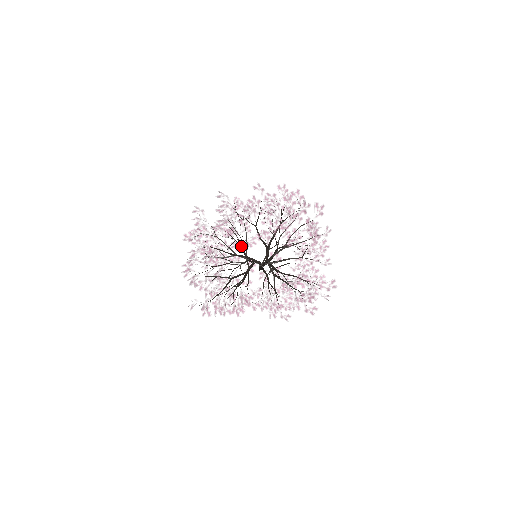
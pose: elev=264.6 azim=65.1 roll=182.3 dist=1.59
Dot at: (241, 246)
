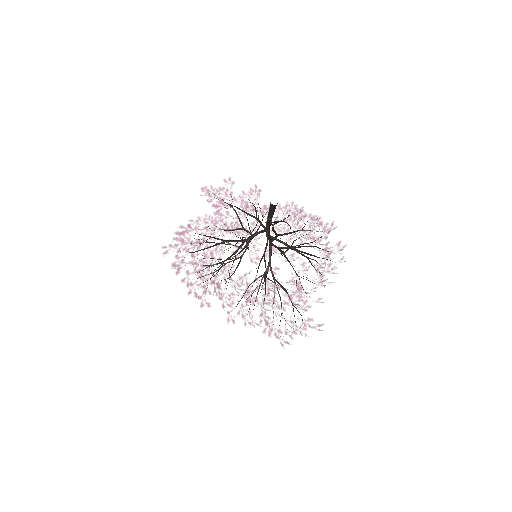
Dot at: (256, 211)
